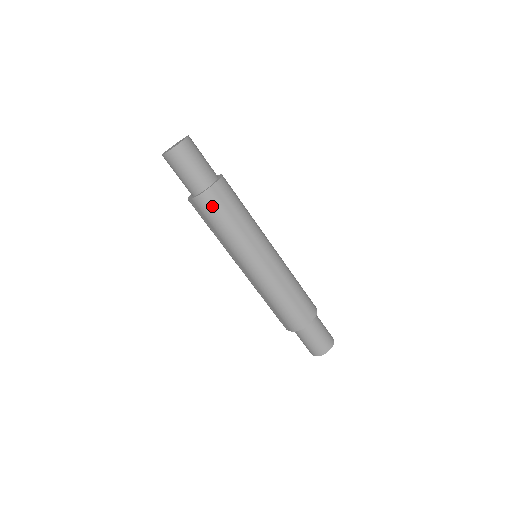
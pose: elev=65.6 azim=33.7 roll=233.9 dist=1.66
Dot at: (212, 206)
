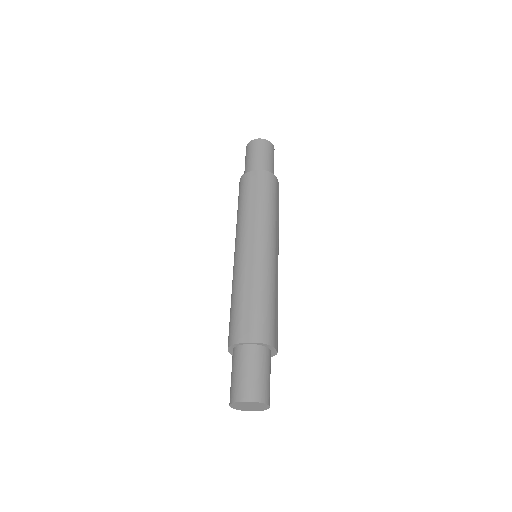
Dot at: (242, 187)
